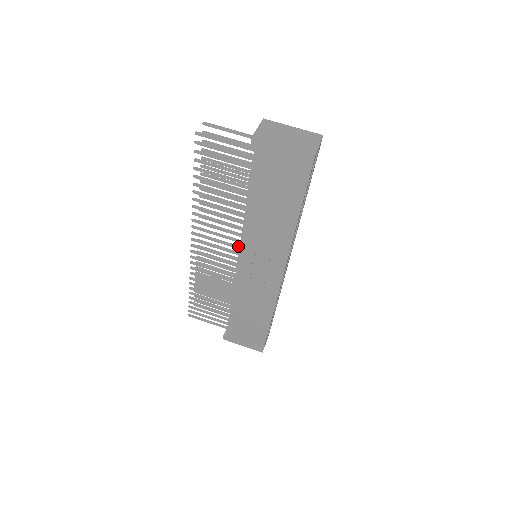
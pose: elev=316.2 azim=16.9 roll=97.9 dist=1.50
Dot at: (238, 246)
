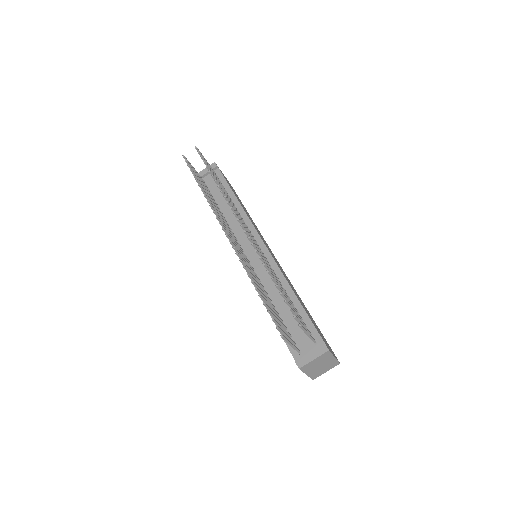
Dot at: (249, 263)
